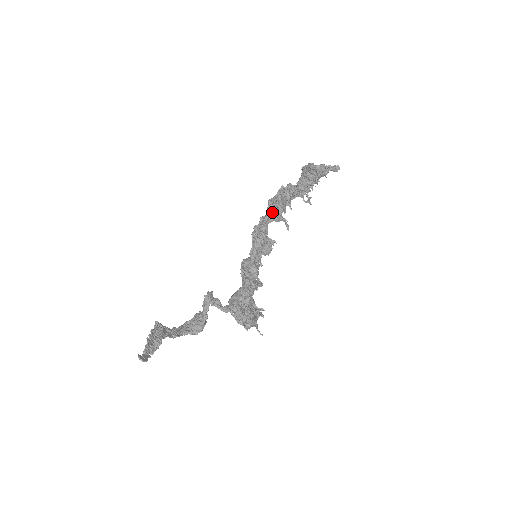
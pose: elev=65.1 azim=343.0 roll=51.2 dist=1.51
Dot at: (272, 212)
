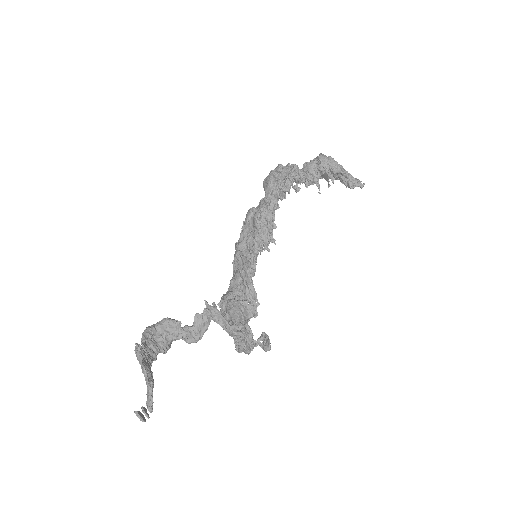
Dot at: (277, 199)
